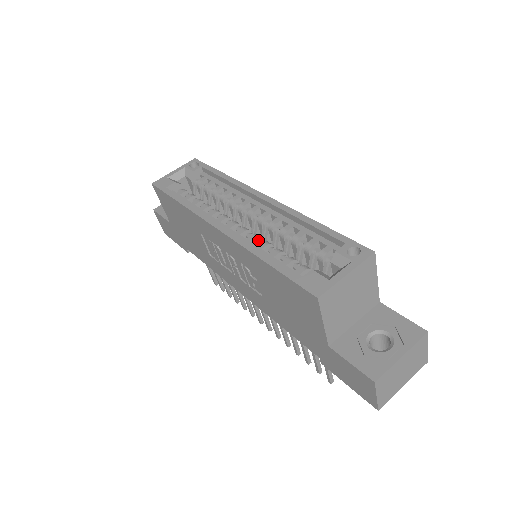
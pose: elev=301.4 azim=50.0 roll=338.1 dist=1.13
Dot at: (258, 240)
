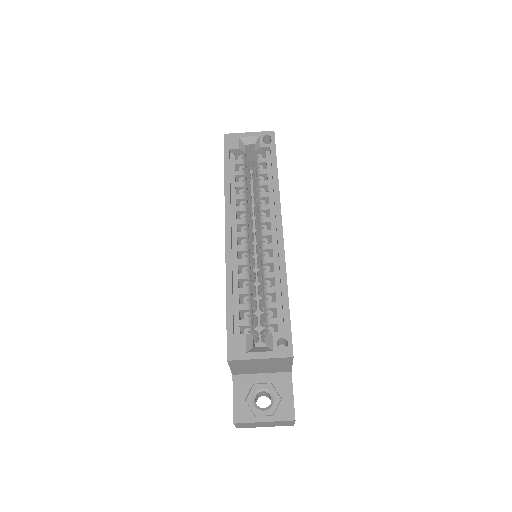
Dot at: (245, 266)
